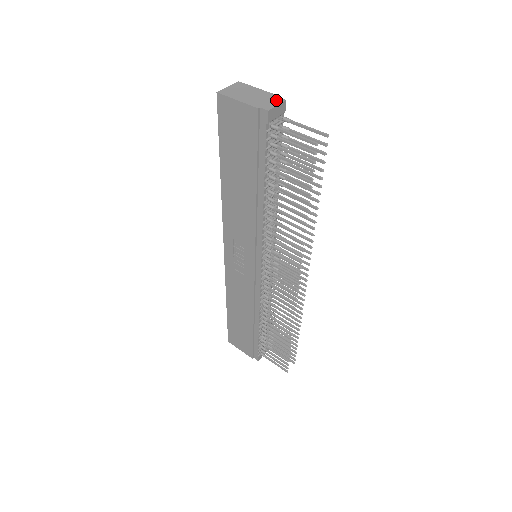
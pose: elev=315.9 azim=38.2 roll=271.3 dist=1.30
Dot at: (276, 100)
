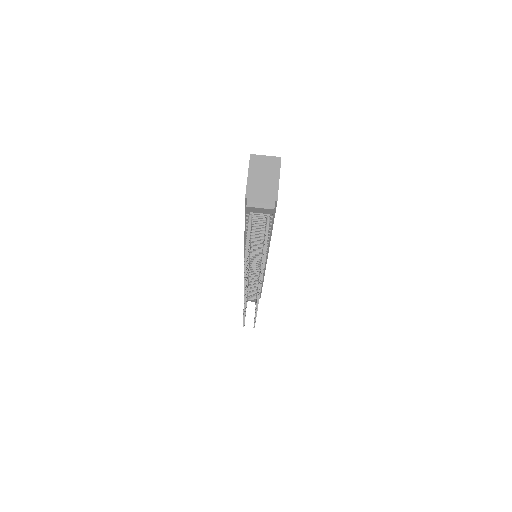
Dot at: (268, 203)
